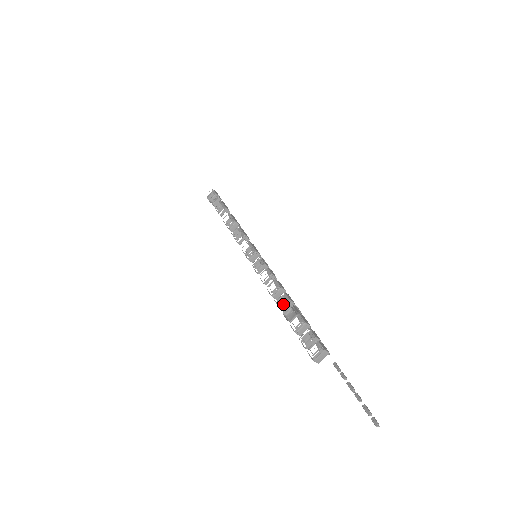
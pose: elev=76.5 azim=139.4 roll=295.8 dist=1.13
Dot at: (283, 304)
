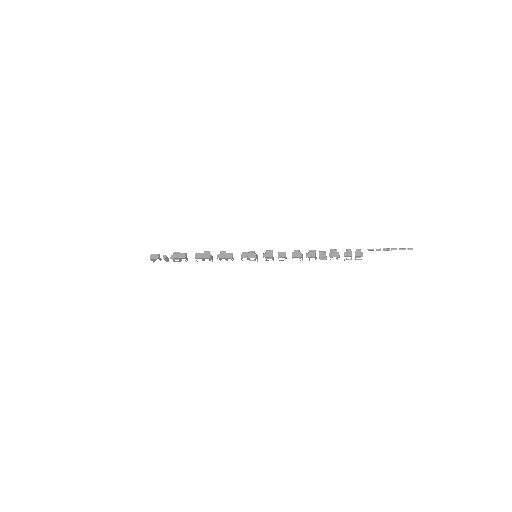
Dot at: occluded
